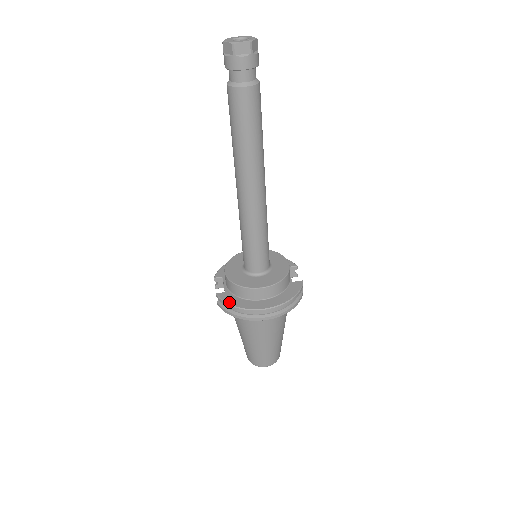
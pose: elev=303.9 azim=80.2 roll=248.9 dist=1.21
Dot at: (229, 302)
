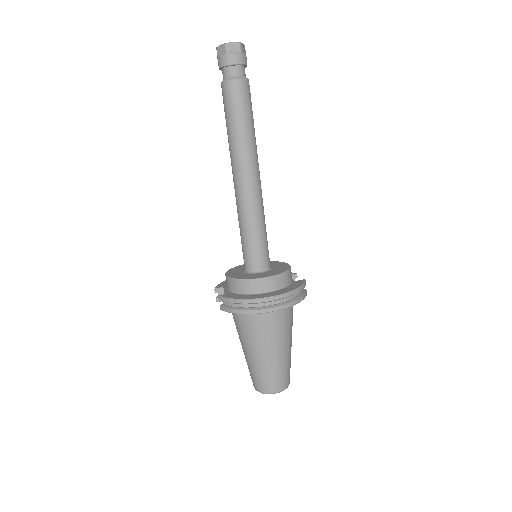
Dot at: (233, 297)
